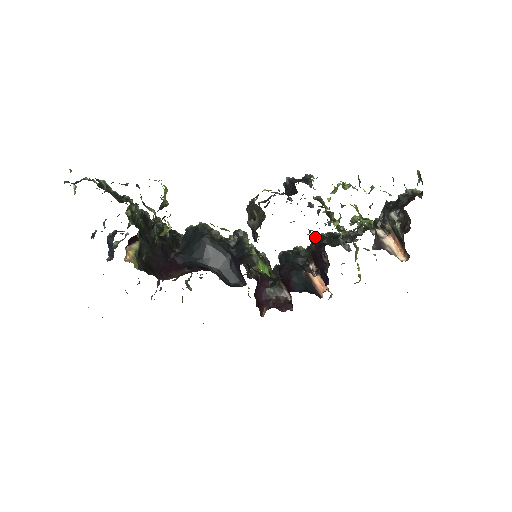
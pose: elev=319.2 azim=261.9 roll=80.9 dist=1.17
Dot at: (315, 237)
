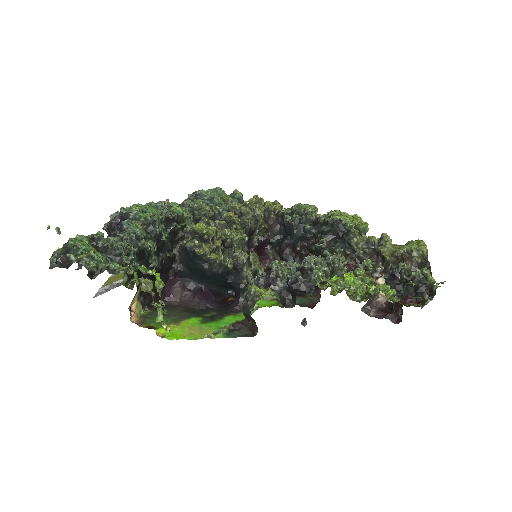
Dot at: (319, 249)
